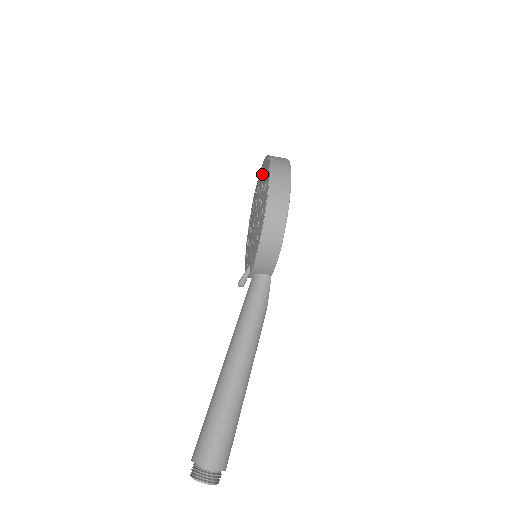
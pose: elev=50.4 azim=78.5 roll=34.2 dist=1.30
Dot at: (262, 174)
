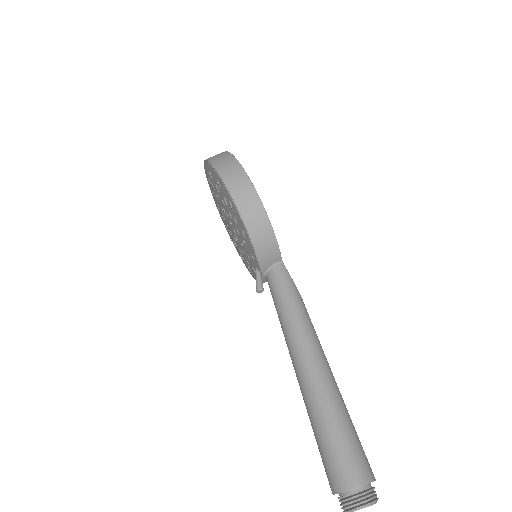
Dot at: (210, 181)
